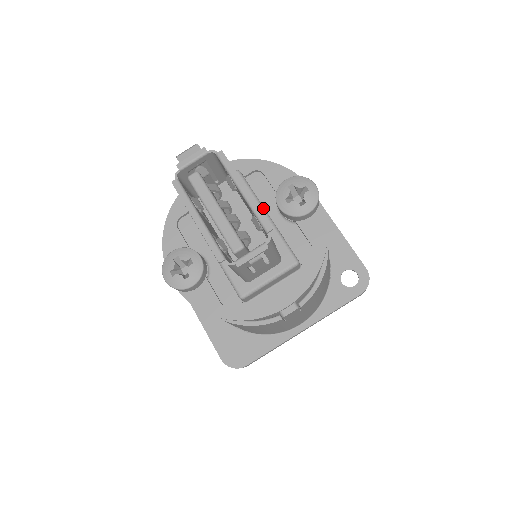
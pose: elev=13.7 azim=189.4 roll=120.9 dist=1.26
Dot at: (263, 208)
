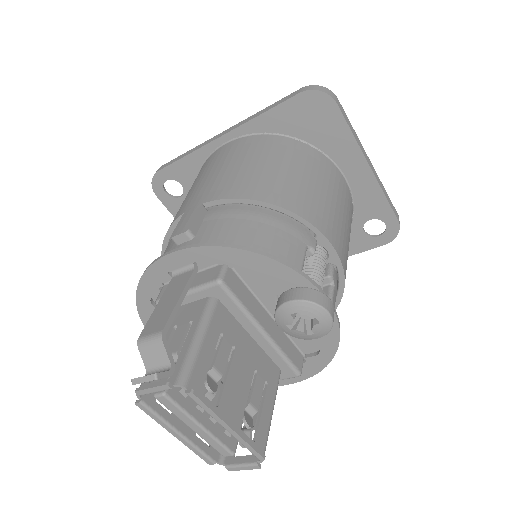
Dot at: (258, 326)
